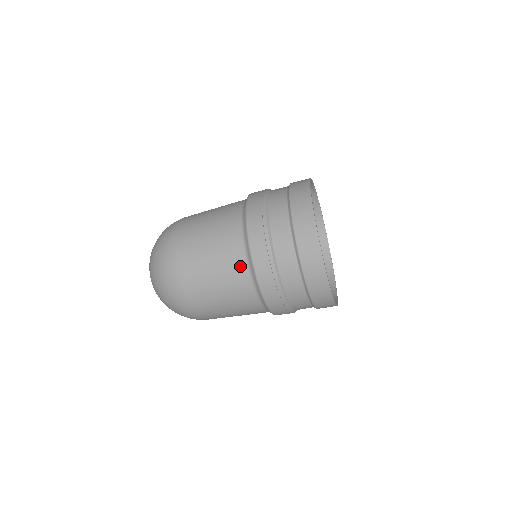
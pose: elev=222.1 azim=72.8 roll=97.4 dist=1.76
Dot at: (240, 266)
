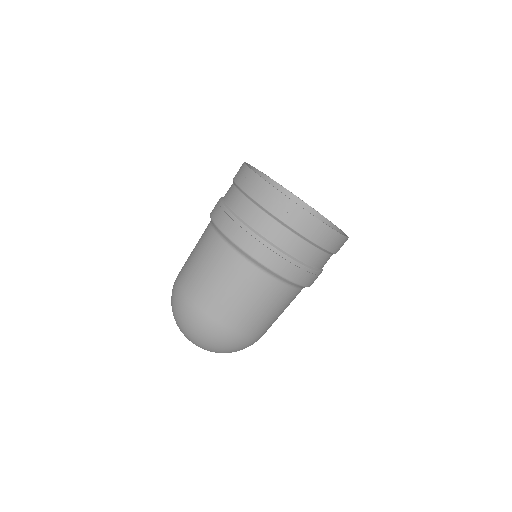
Dot at: (260, 278)
